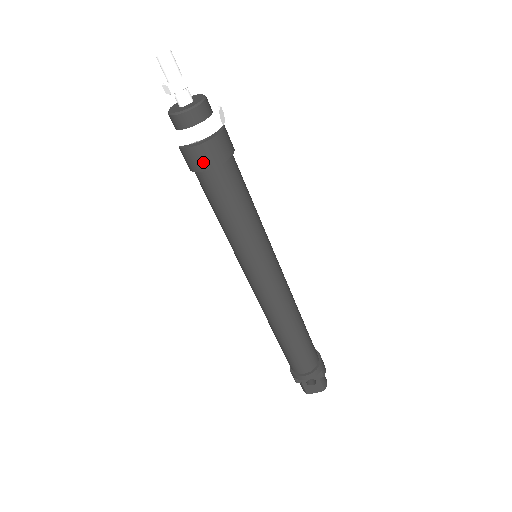
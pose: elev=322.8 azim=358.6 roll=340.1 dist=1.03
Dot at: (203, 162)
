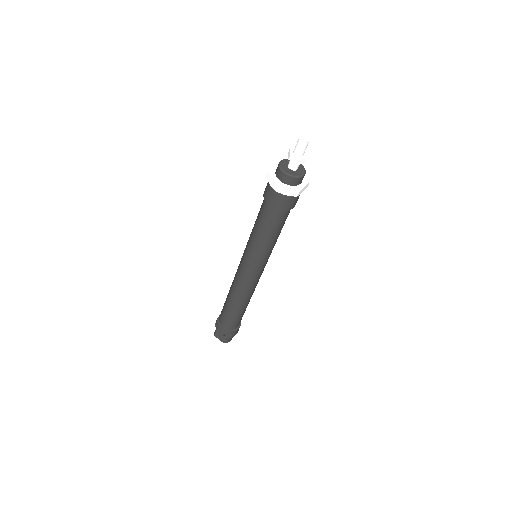
Dot at: (271, 200)
